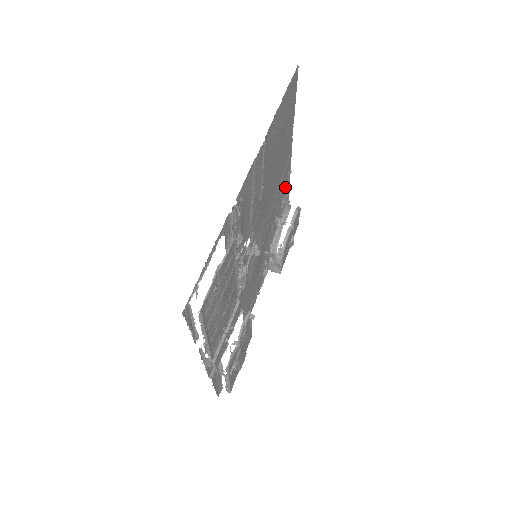
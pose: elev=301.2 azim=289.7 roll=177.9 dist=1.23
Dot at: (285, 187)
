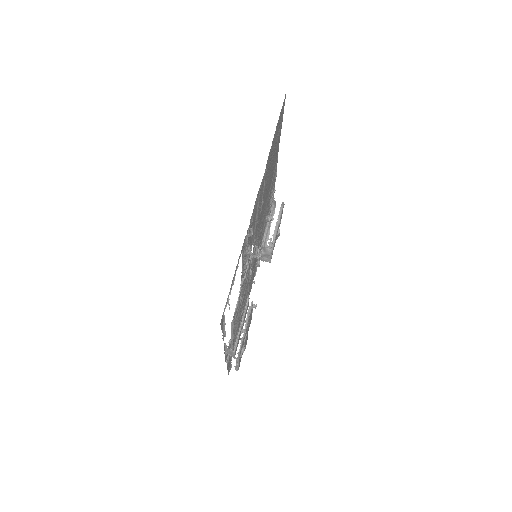
Dot at: (272, 189)
